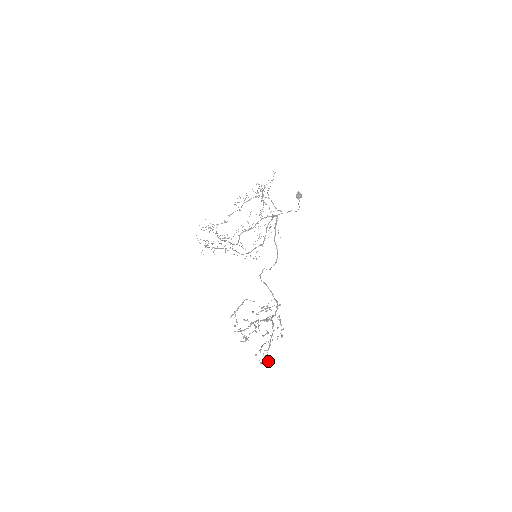
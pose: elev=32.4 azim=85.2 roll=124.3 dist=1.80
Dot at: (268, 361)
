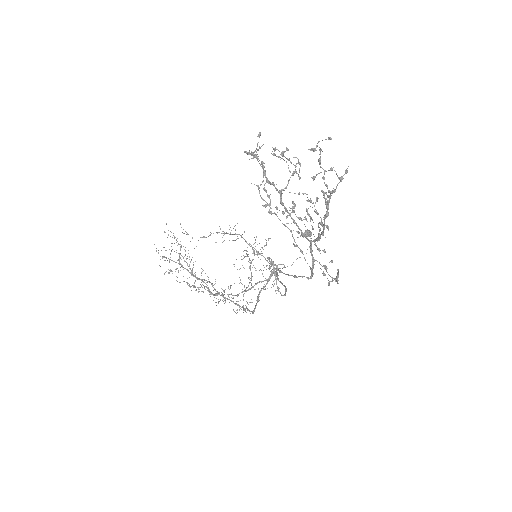
Dot at: occluded
